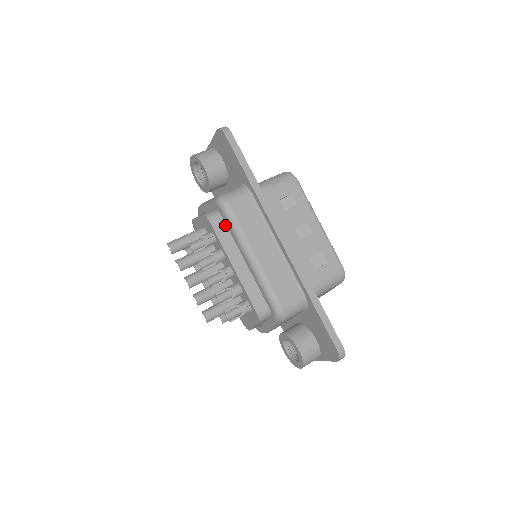
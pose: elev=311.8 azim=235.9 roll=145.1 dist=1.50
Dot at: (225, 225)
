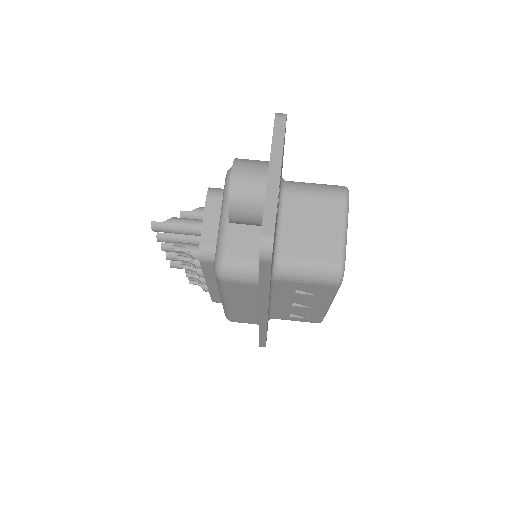
Dot at: occluded
